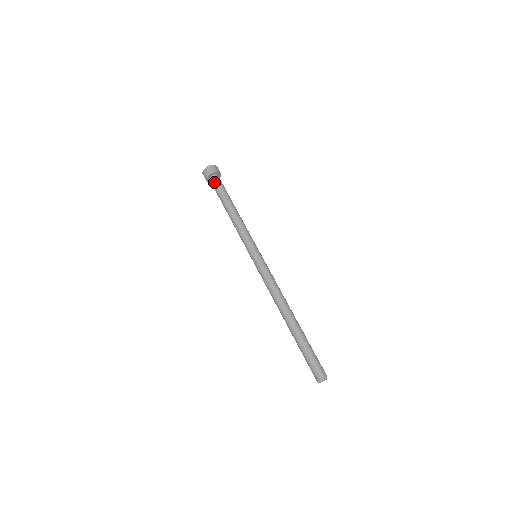
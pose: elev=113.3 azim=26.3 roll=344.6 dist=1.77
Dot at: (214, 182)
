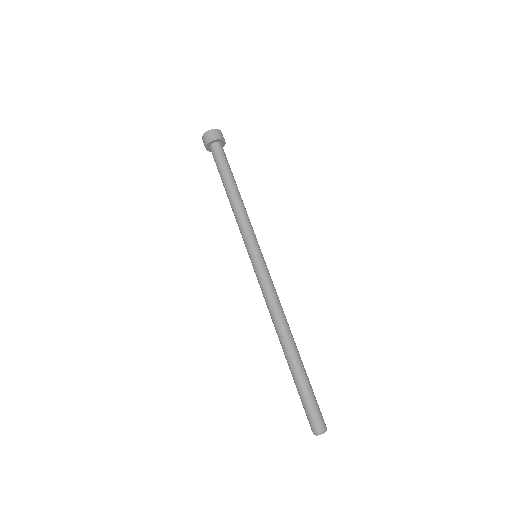
Dot at: (215, 151)
